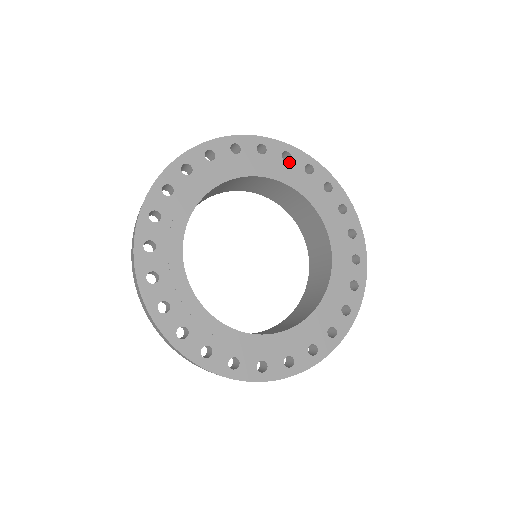
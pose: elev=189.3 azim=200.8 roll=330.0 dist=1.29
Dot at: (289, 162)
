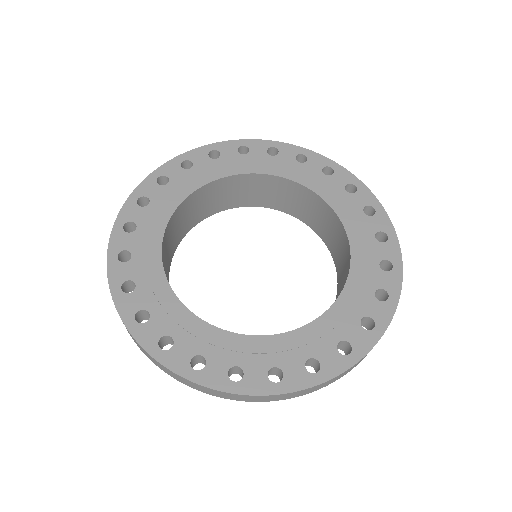
Dot at: (194, 166)
